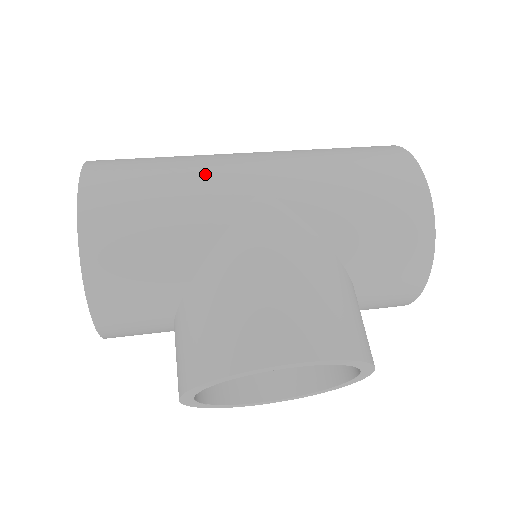
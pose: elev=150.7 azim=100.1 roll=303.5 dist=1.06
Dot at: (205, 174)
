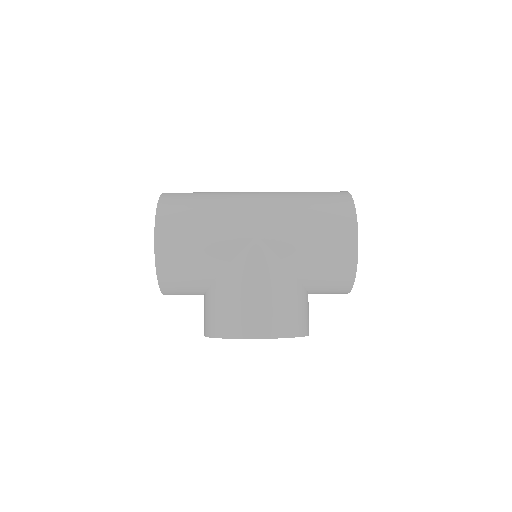
Dot at: (225, 222)
